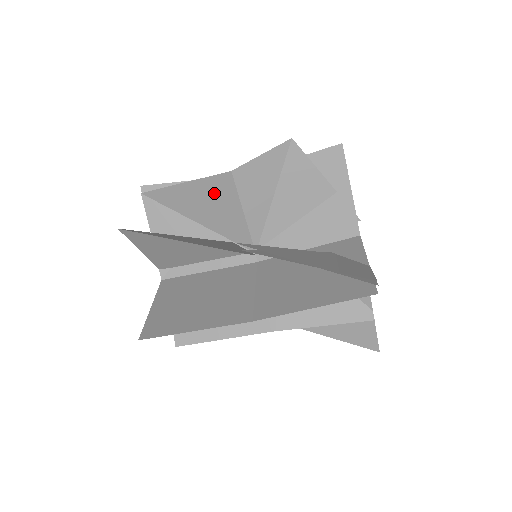
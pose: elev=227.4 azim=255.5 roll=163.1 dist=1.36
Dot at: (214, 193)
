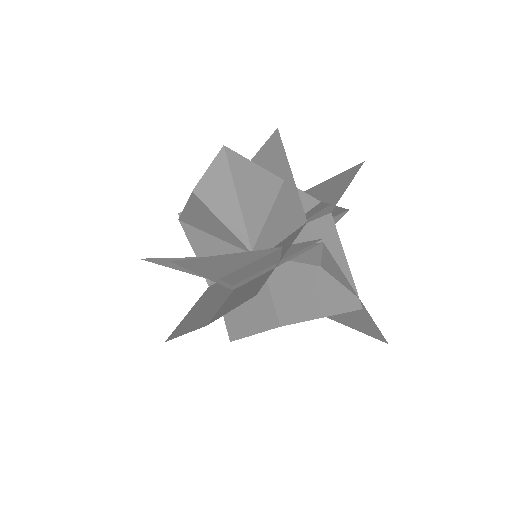
Dot at: (200, 211)
